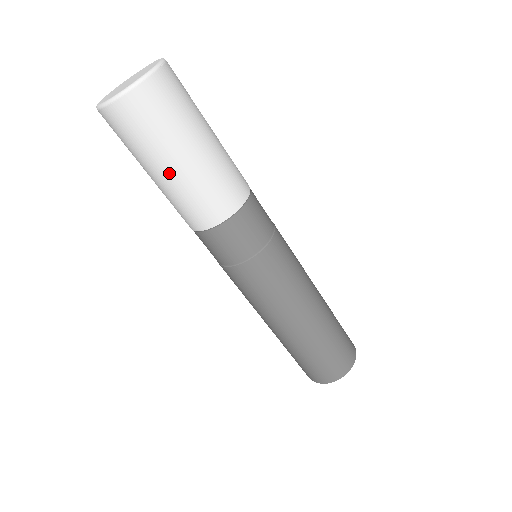
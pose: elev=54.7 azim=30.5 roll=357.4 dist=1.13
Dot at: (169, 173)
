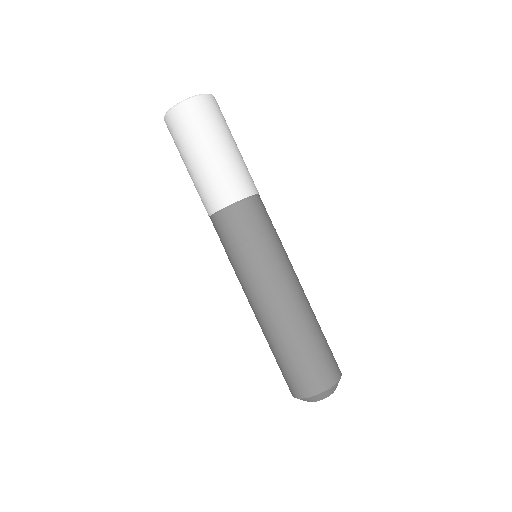
Dot at: (230, 148)
